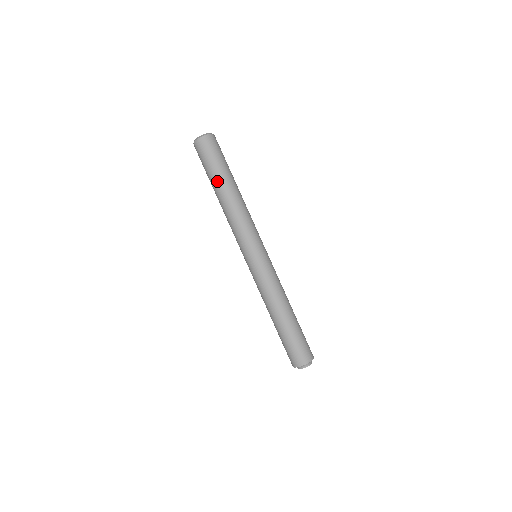
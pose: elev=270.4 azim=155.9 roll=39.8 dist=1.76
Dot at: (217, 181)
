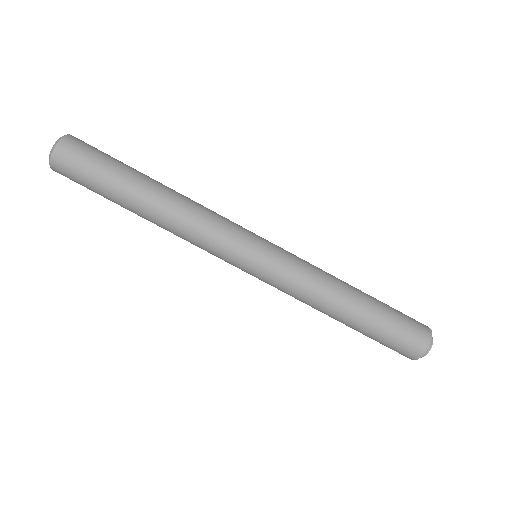
Dot at: (126, 192)
